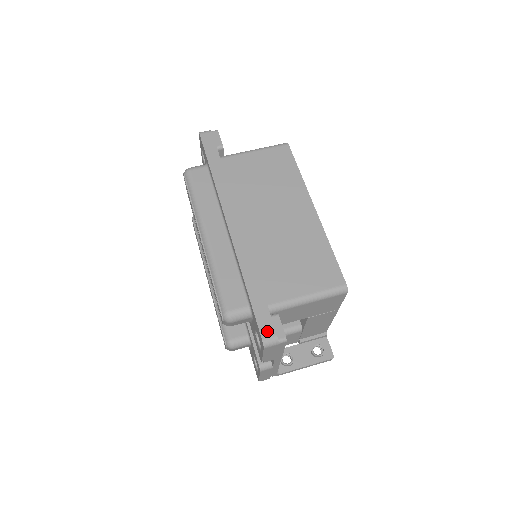
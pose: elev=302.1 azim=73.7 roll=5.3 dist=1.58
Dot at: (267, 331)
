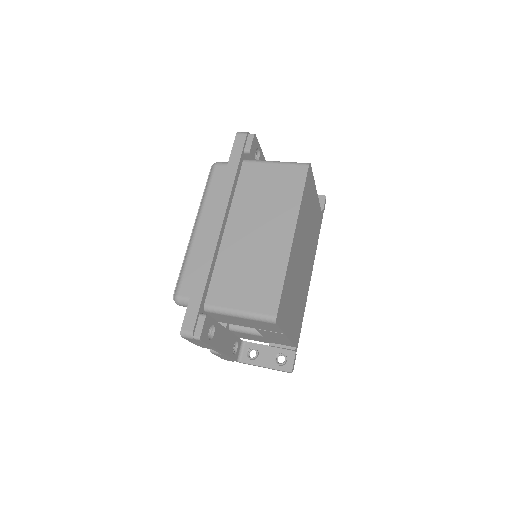
Dot at: (188, 325)
